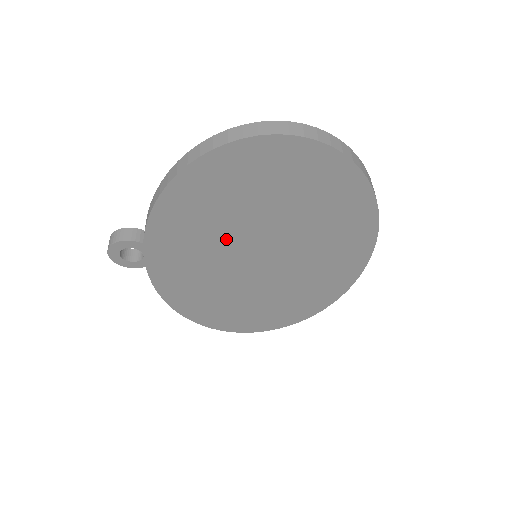
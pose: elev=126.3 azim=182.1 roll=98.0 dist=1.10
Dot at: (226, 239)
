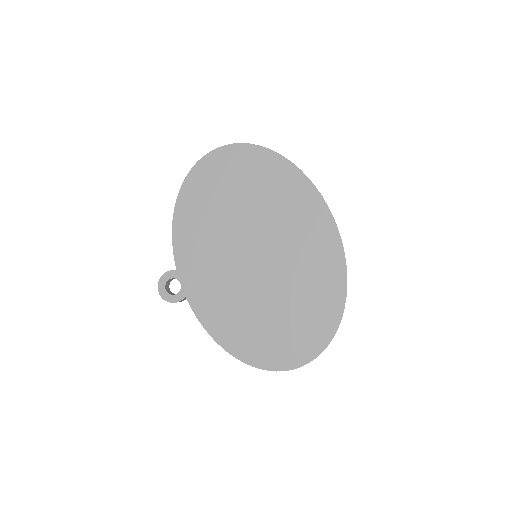
Dot at: (224, 242)
